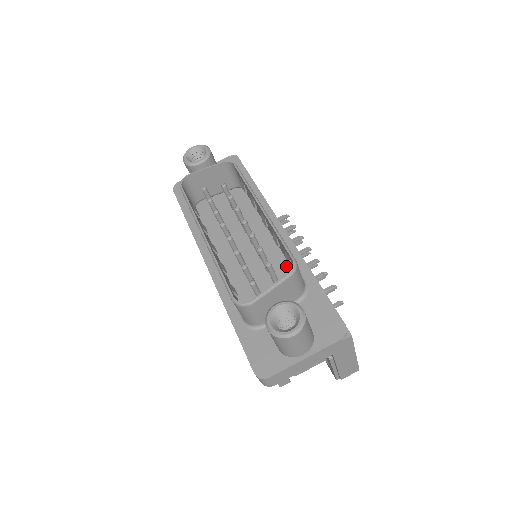
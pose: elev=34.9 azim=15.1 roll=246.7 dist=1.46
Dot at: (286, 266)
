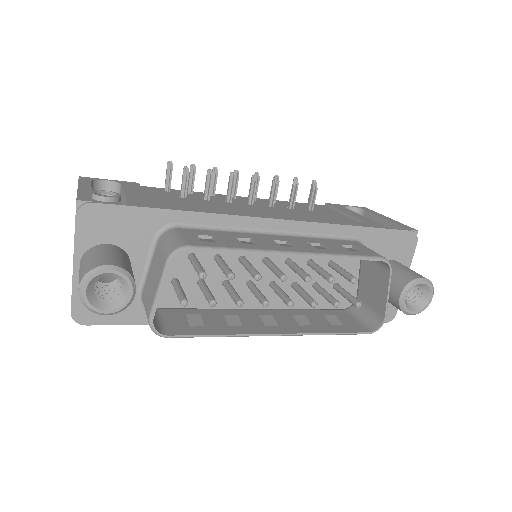
Dot at: occluded
